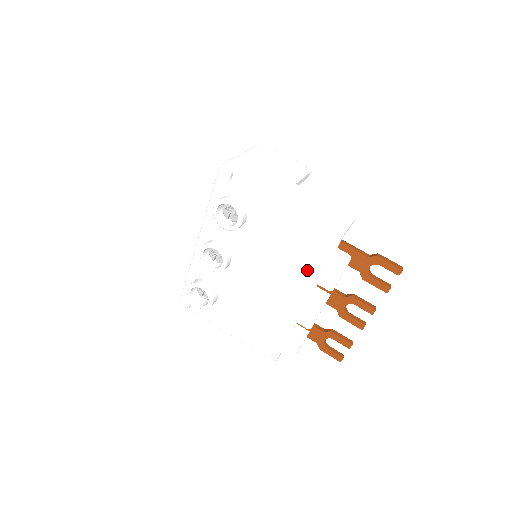
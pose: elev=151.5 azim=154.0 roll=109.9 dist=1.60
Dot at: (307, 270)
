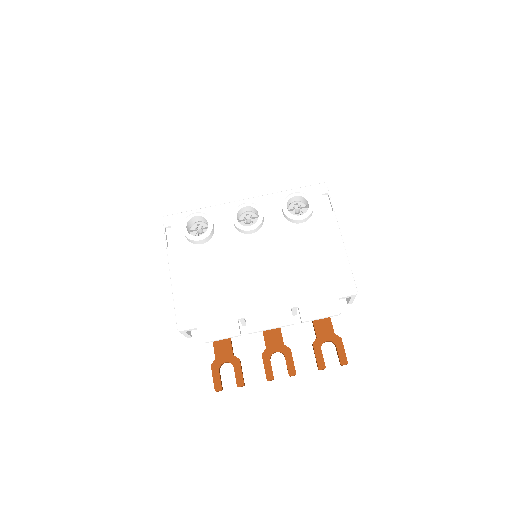
Dot at: (303, 291)
